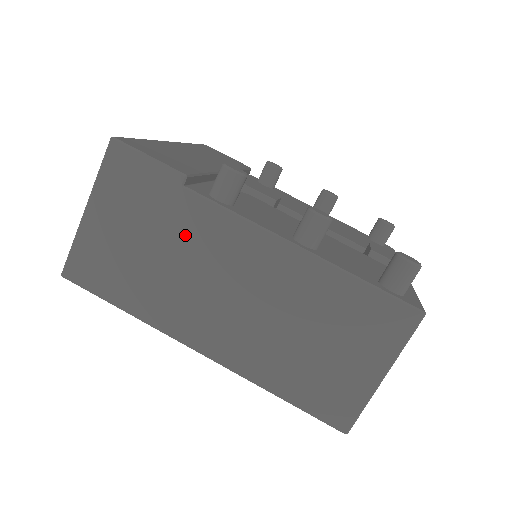
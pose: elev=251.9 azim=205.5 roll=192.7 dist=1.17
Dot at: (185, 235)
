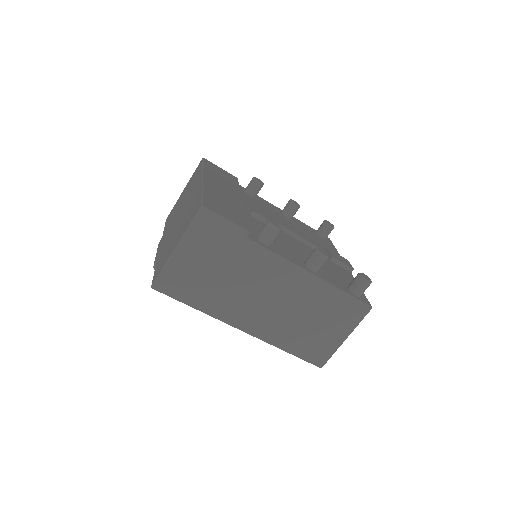
Dot at: (244, 266)
